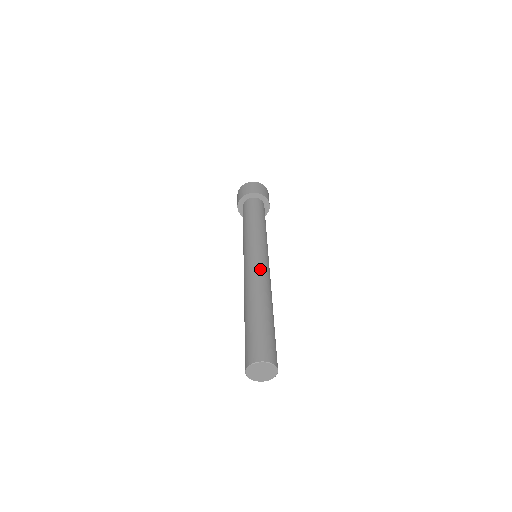
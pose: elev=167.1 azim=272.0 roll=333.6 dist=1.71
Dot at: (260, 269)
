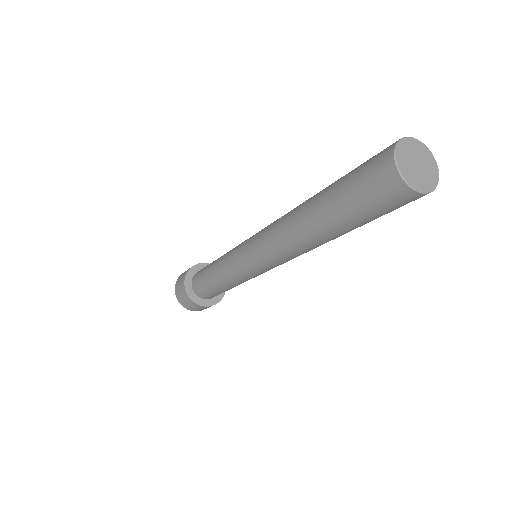
Dot at: occluded
